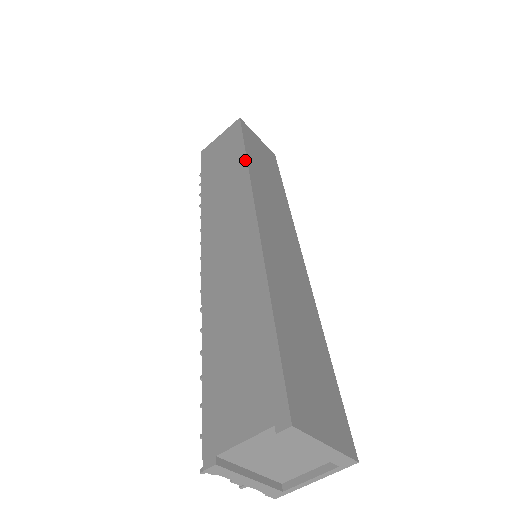
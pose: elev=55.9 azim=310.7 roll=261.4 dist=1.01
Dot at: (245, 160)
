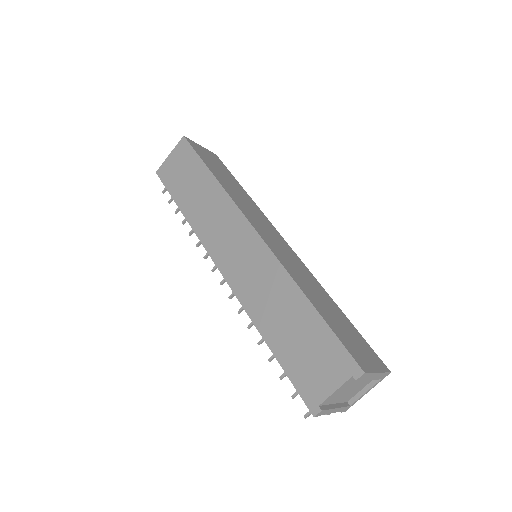
Dot at: (216, 181)
